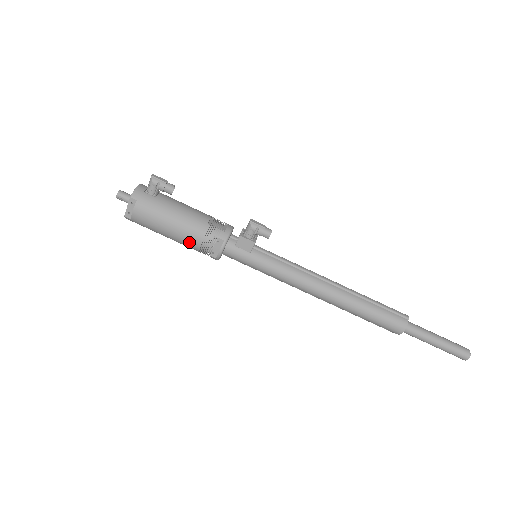
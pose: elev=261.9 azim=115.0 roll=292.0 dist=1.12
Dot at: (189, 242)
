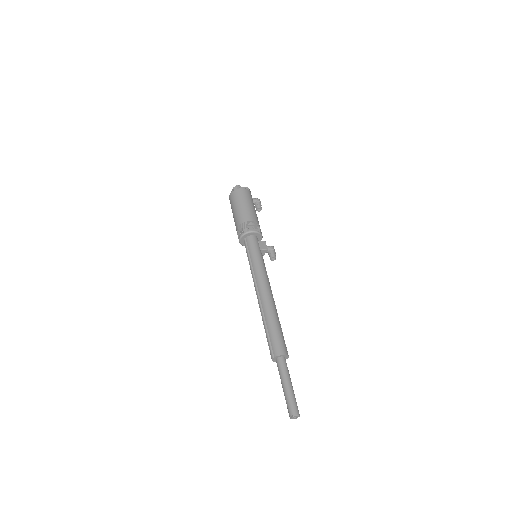
Dot at: (248, 216)
